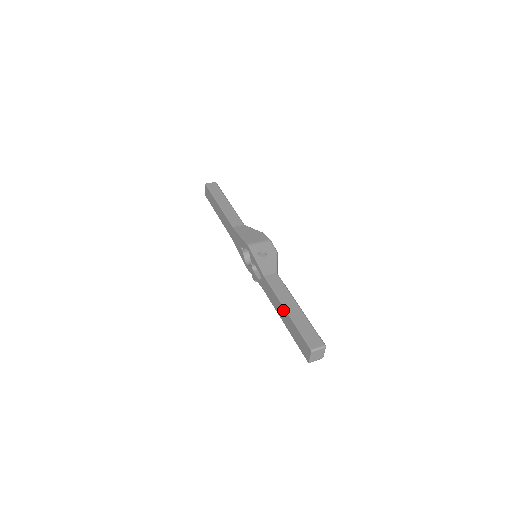
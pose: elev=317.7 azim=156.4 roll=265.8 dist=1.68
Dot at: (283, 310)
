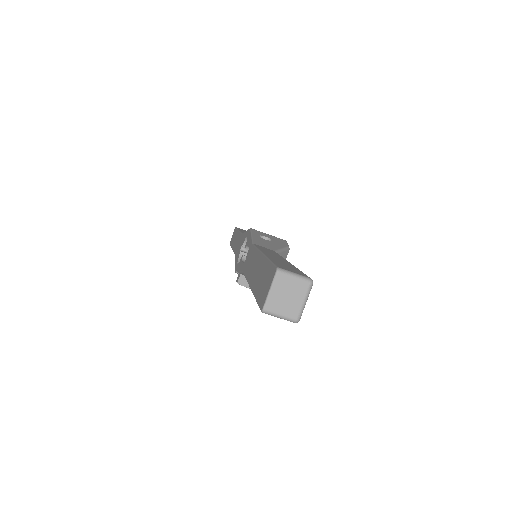
Dot at: (258, 258)
